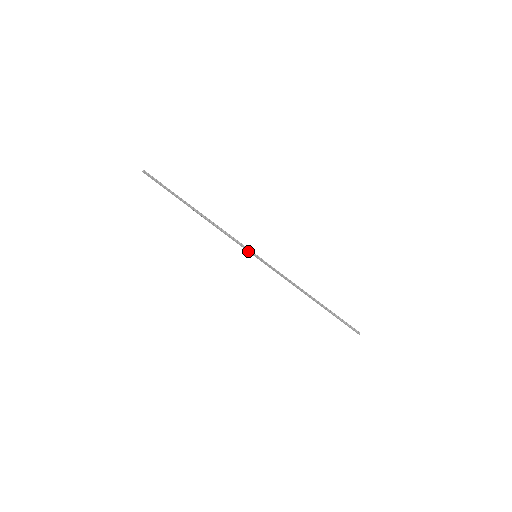
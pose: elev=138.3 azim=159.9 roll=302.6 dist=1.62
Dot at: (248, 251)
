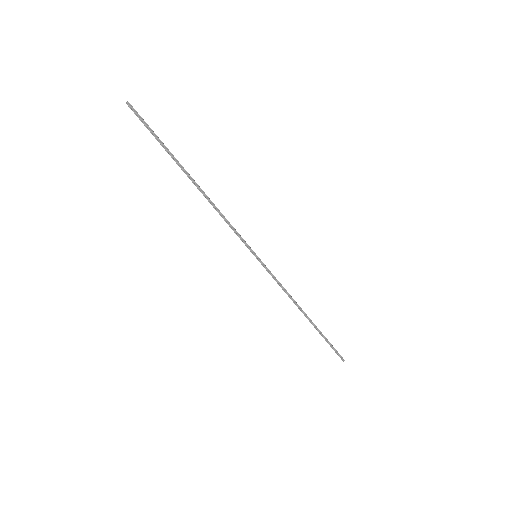
Dot at: (248, 248)
